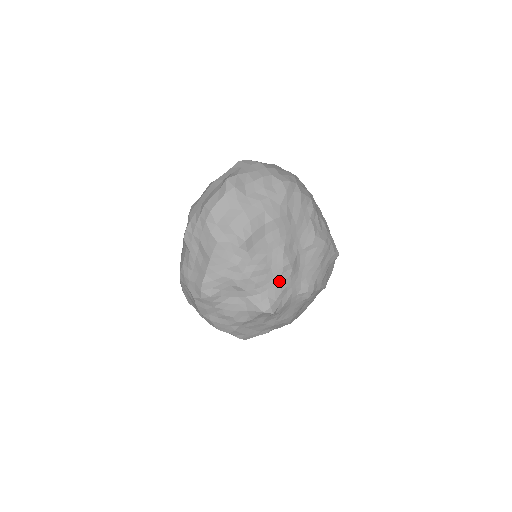
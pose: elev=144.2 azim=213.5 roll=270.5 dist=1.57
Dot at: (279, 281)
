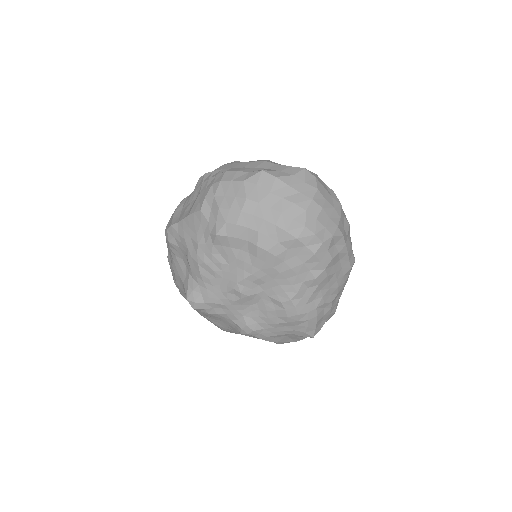
Dot at: (221, 294)
